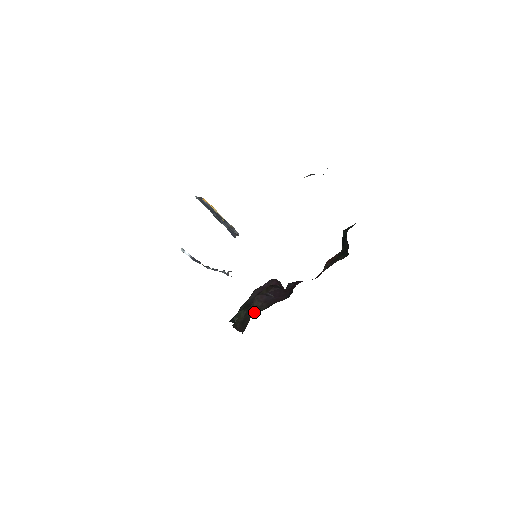
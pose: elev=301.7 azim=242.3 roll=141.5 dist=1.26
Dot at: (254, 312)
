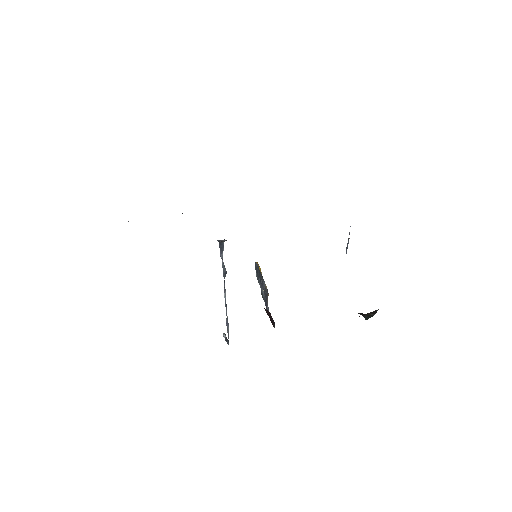
Dot at: occluded
